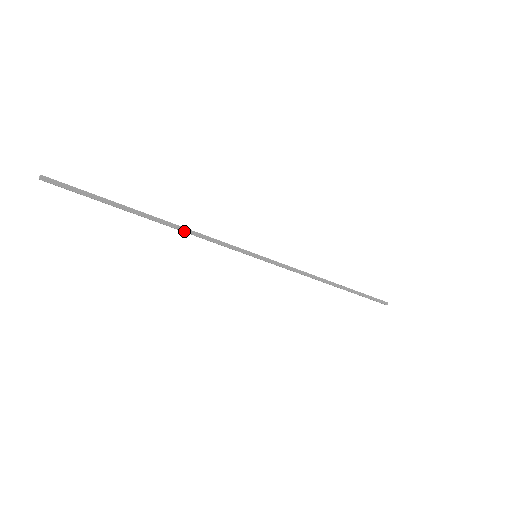
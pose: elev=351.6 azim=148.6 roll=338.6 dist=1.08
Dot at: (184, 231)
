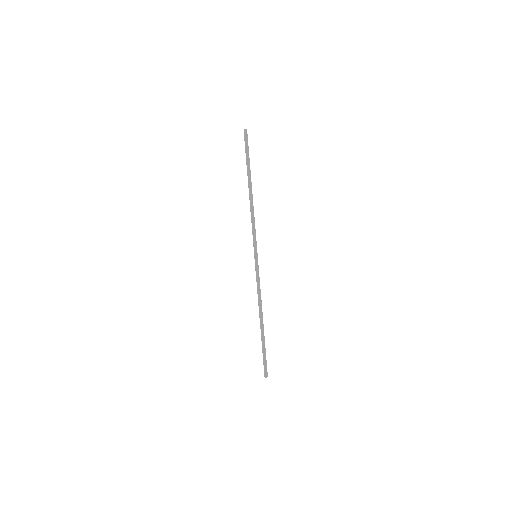
Dot at: (253, 206)
